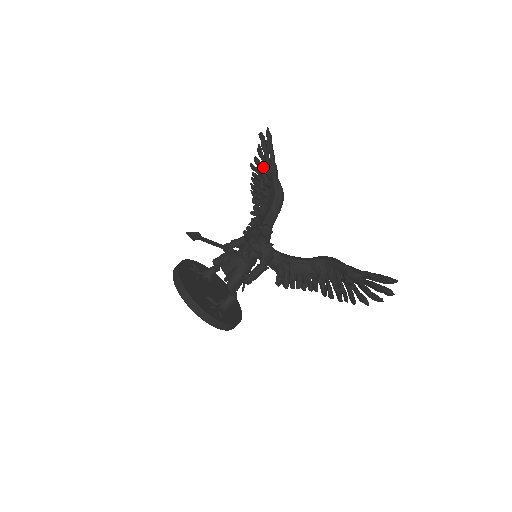
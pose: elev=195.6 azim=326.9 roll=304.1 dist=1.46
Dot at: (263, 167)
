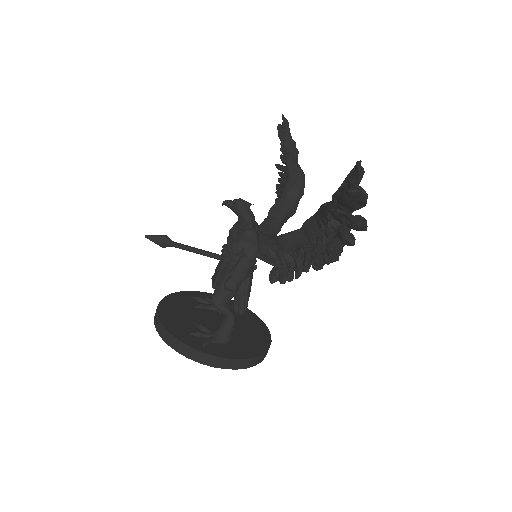
Dot at: occluded
